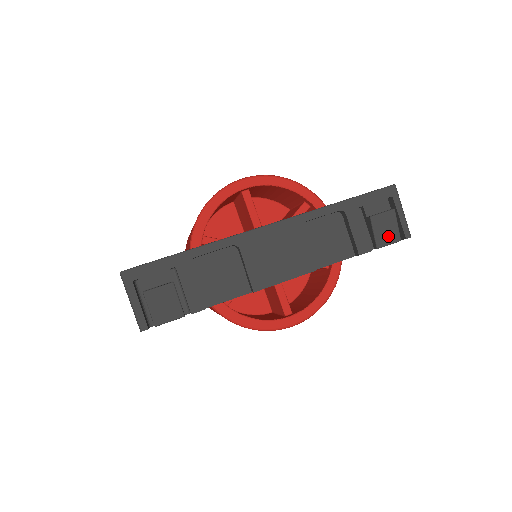
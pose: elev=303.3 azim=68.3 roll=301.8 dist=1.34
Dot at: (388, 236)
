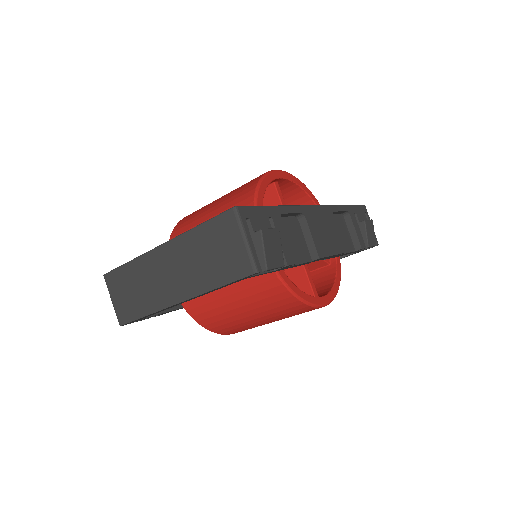
Dot at: (372, 239)
